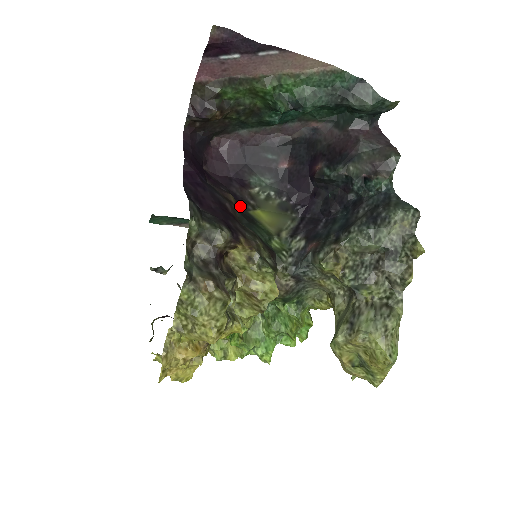
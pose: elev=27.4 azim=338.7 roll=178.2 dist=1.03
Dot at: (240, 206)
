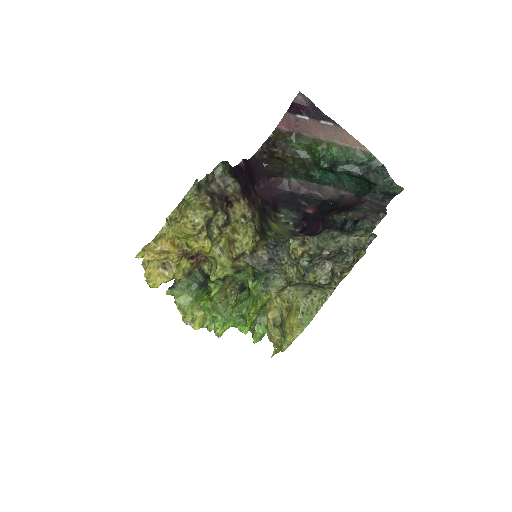
Dot at: (263, 213)
